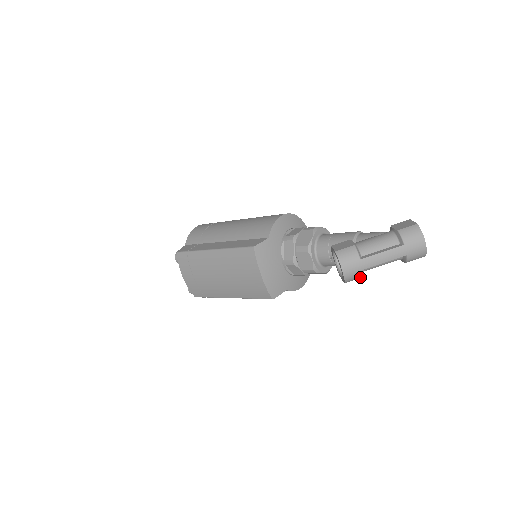
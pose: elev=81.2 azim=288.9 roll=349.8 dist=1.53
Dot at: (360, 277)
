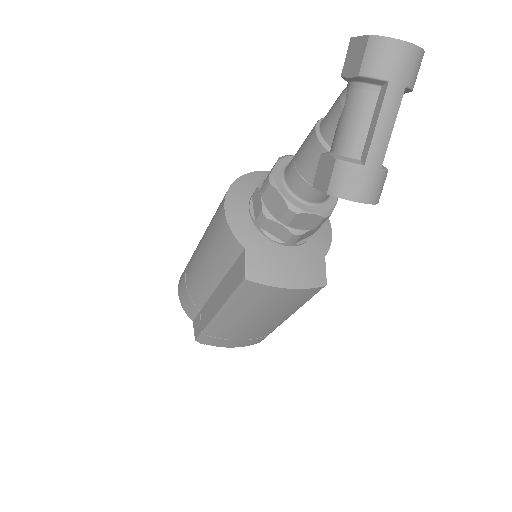
Dot at: (385, 176)
